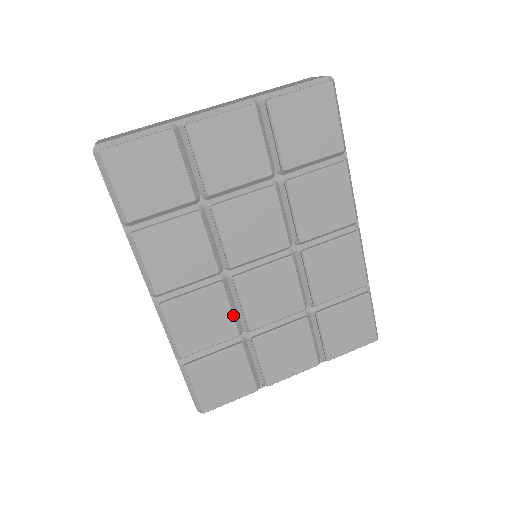
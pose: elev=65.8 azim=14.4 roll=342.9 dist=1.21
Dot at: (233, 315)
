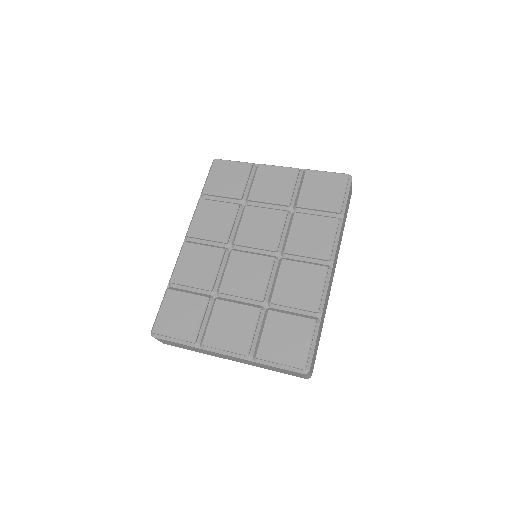
Dot at: (216, 273)
